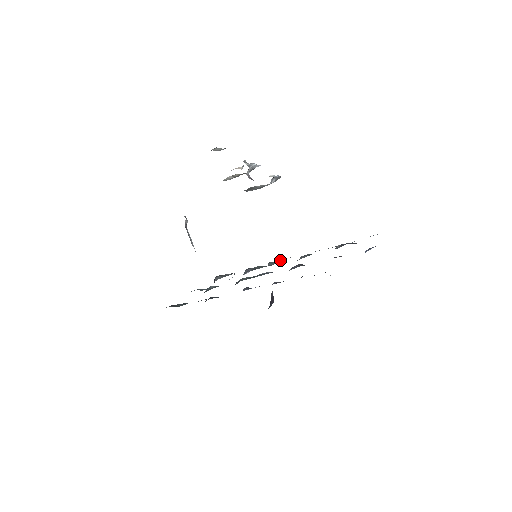
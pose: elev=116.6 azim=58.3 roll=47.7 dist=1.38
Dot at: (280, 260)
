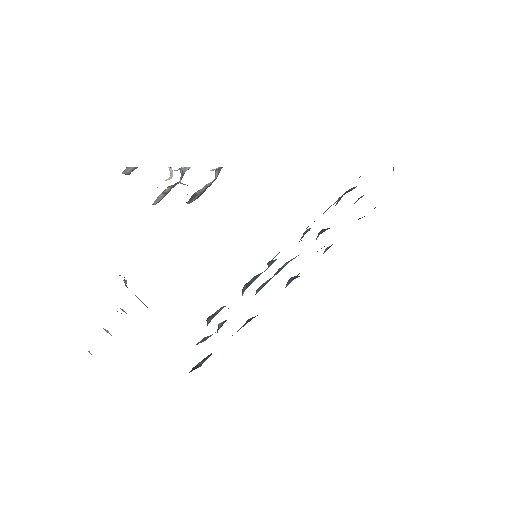
Dot at: occluded
